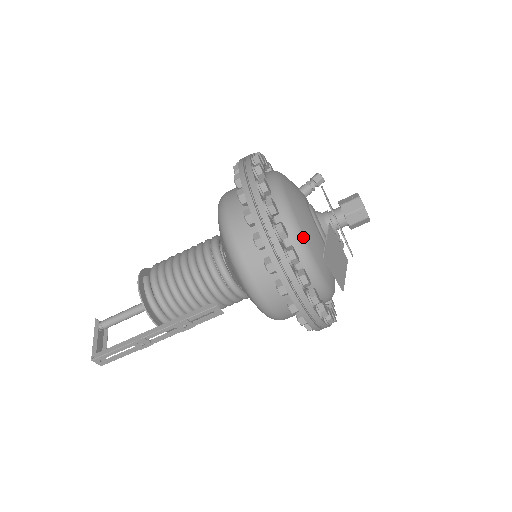
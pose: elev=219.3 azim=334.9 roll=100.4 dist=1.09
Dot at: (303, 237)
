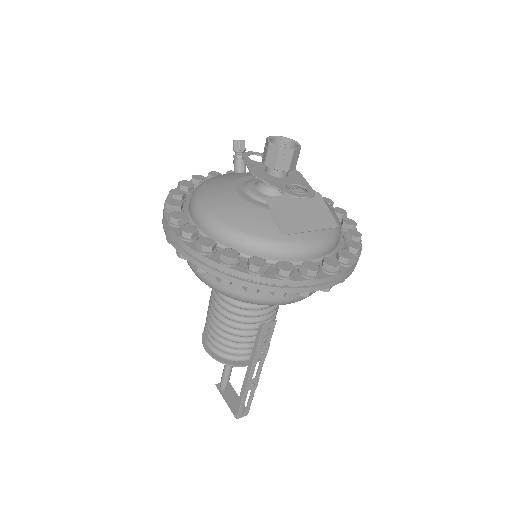
Dot at: (253, 237)
